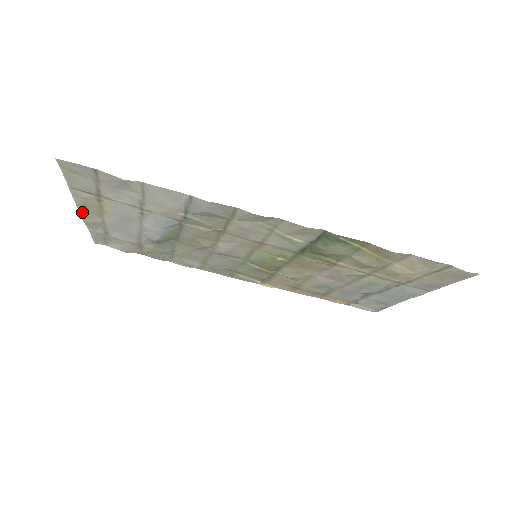
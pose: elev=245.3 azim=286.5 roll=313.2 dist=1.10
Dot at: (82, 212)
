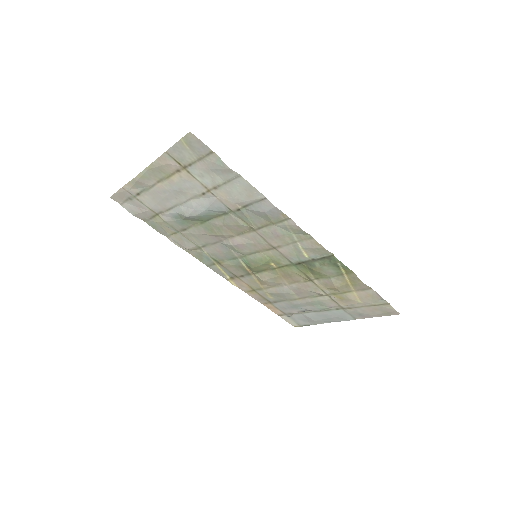
Dot at: (145, 172)
